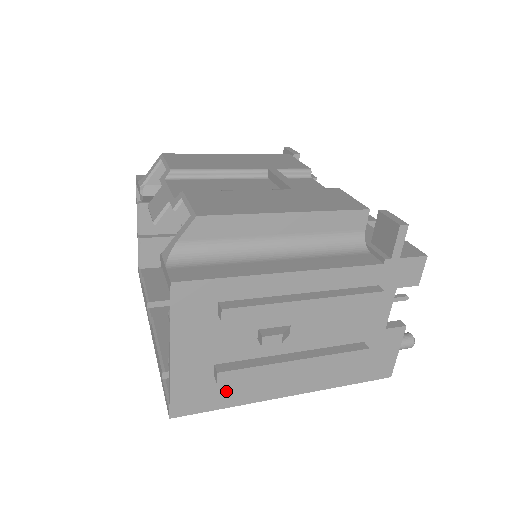
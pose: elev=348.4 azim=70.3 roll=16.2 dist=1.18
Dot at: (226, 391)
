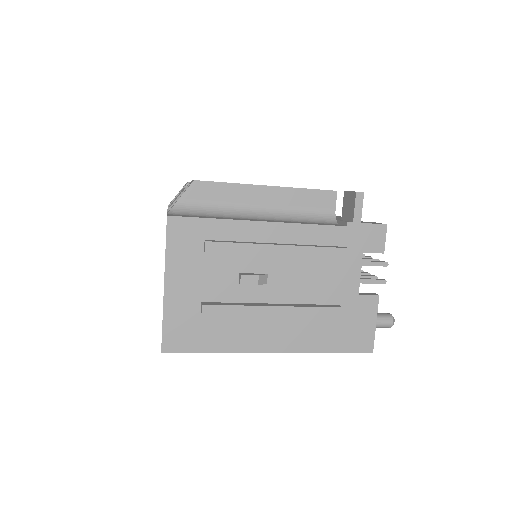
Dot at: (212, 333)
